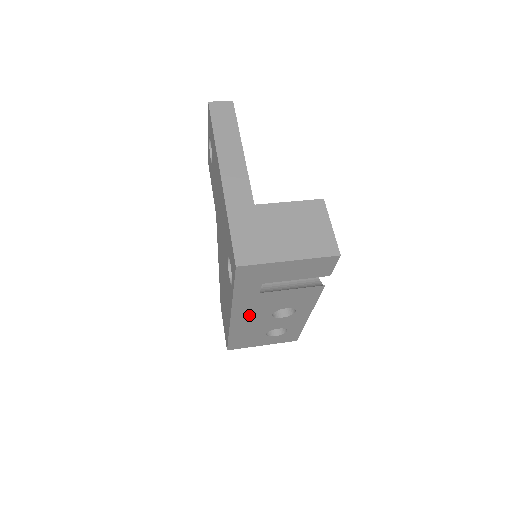
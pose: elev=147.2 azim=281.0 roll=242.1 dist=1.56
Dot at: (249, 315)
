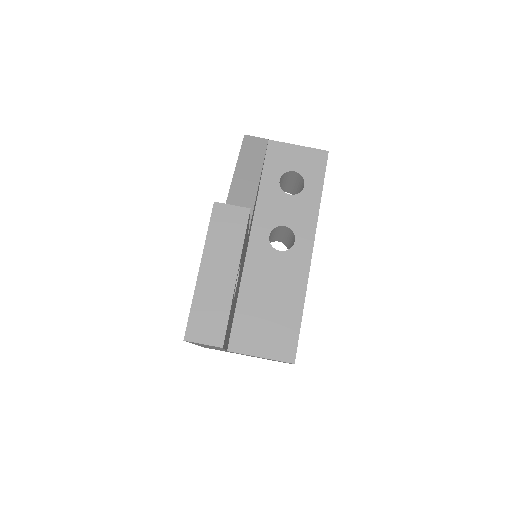
Dot at: occluded
